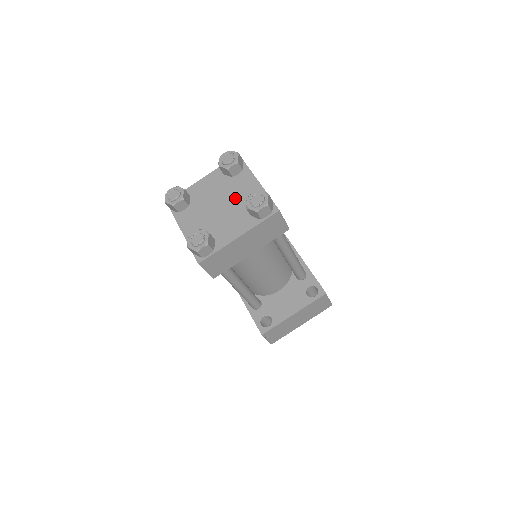
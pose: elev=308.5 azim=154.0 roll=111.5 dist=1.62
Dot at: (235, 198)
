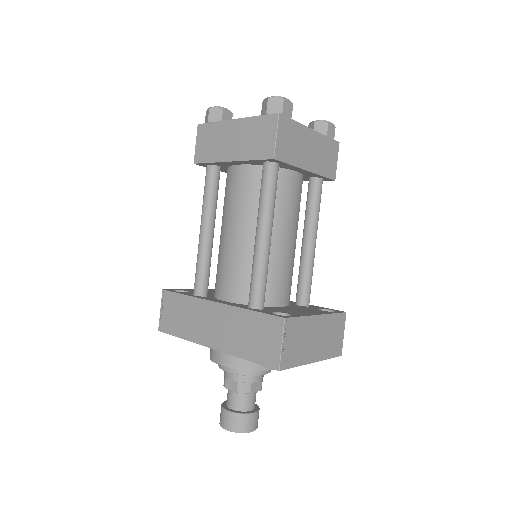
Dot at: occluded
